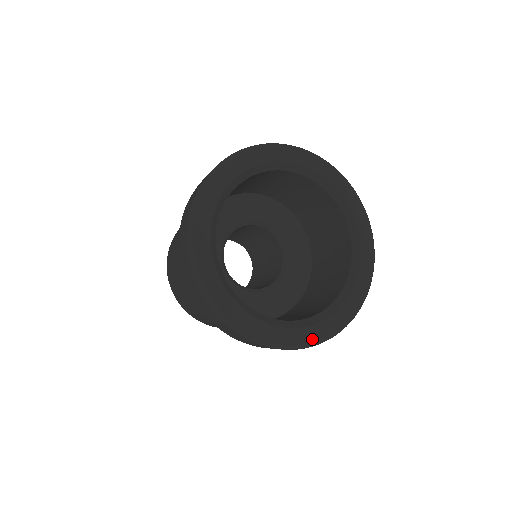
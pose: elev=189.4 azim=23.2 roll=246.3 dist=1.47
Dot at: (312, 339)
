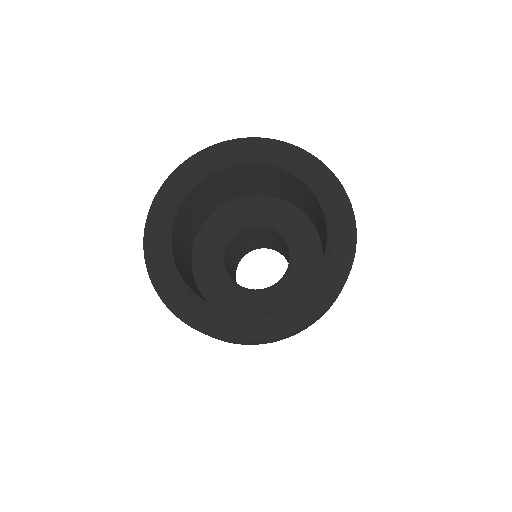
Dot at: (325, 297)
